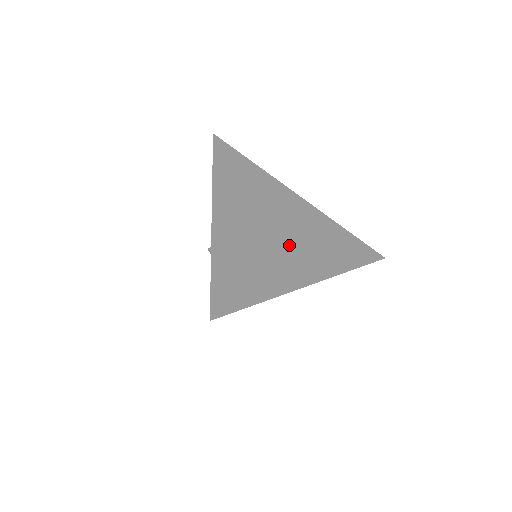
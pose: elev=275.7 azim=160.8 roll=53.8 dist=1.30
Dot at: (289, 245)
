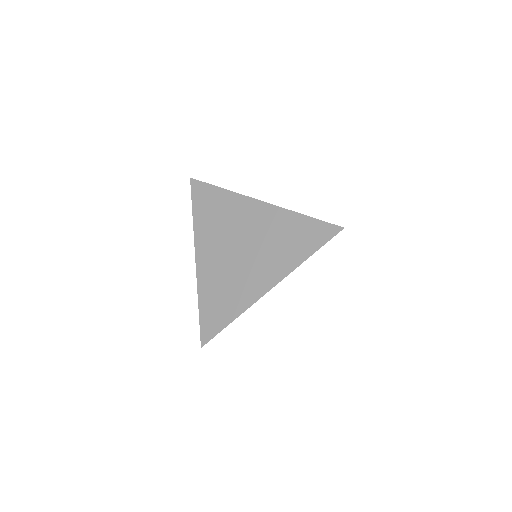
Dot at: (251, 261)
